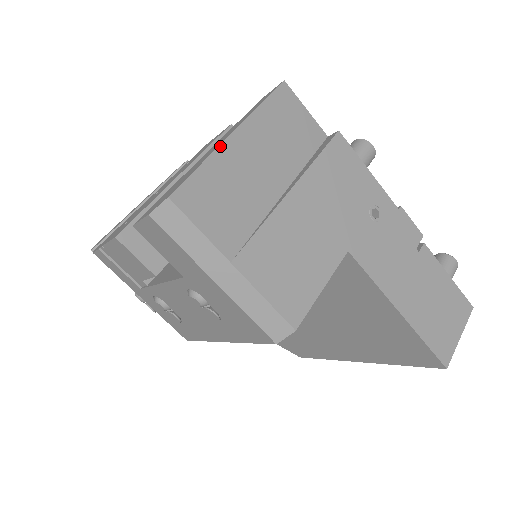
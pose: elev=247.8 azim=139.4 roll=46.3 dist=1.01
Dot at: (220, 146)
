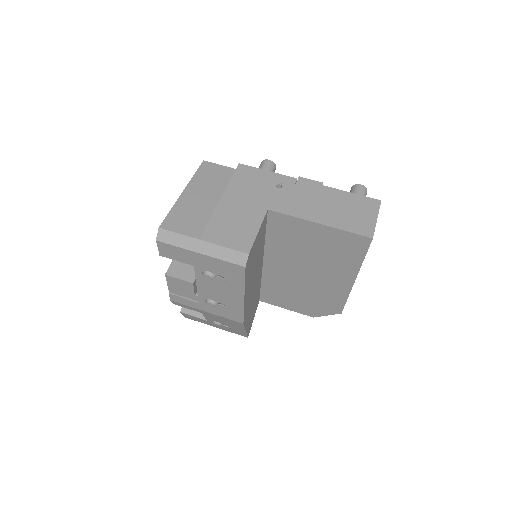
Dot at: (178, 200)
